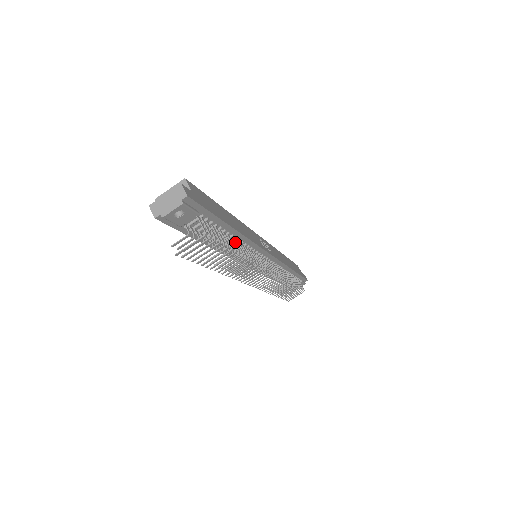
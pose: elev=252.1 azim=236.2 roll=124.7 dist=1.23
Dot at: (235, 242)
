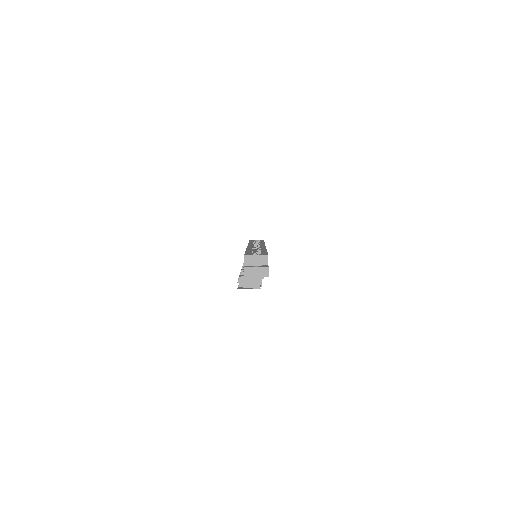
Dot at: occluded
